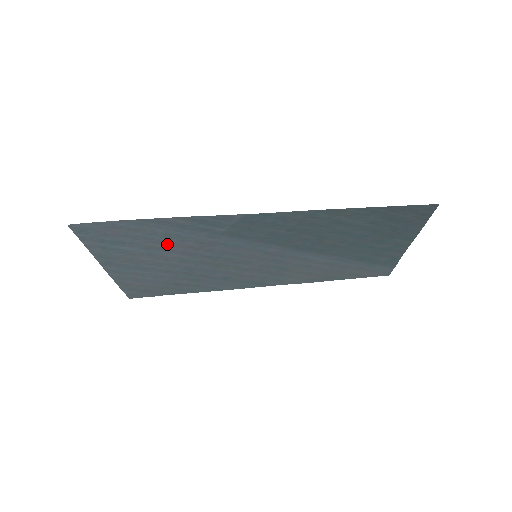
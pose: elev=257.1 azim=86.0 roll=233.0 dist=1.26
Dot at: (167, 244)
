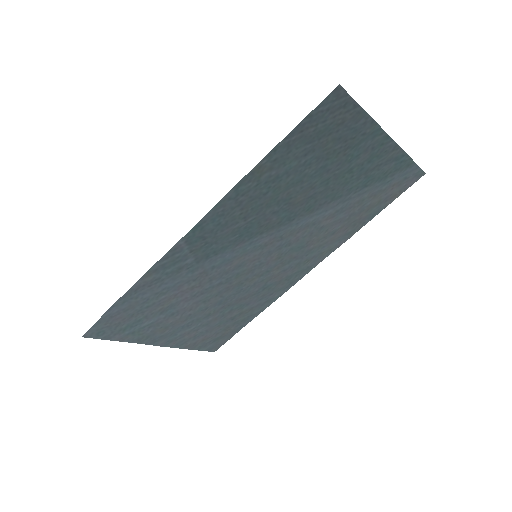
Dot at: (171, 299)
